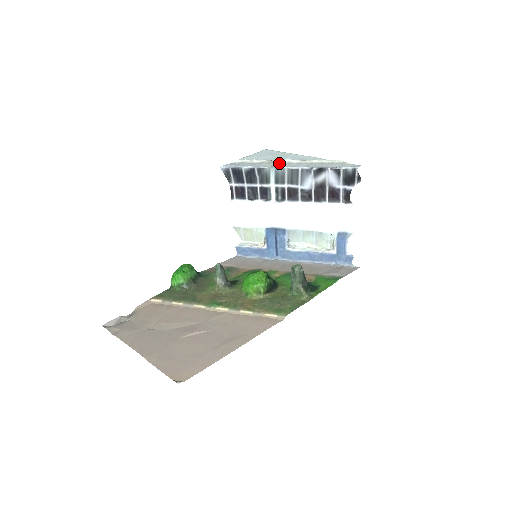
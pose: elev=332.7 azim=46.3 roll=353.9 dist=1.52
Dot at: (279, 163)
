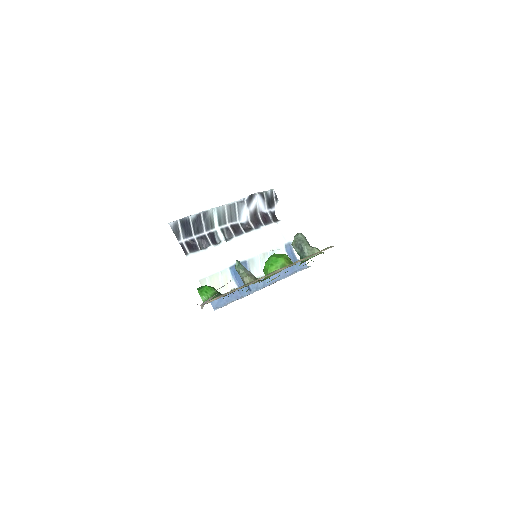
Dot at: occluded
